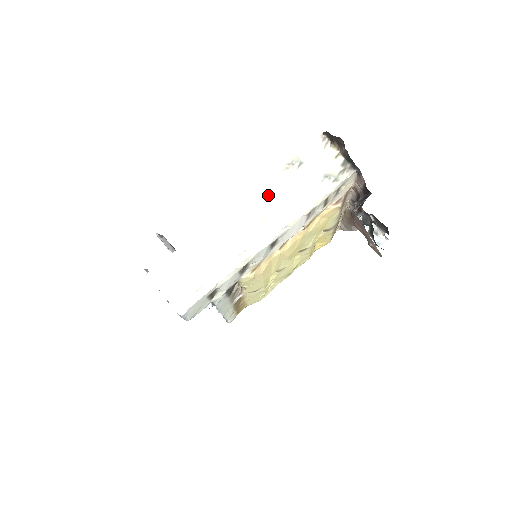
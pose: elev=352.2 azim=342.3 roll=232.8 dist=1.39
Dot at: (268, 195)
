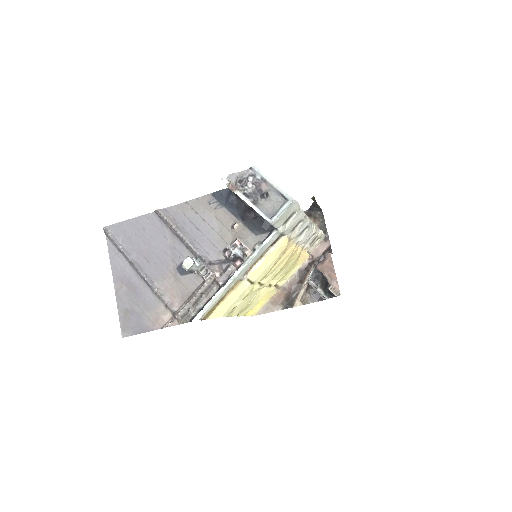
Dot at: occluded
